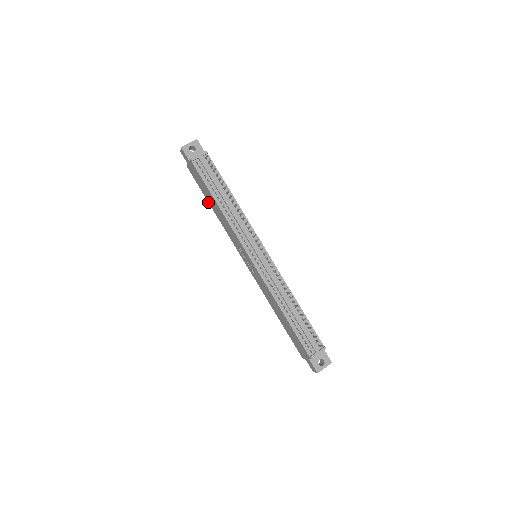
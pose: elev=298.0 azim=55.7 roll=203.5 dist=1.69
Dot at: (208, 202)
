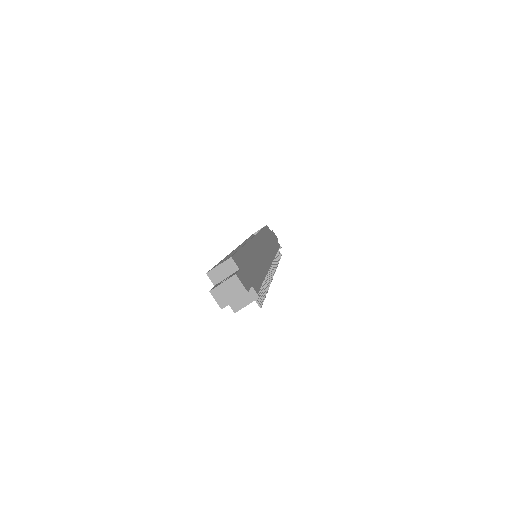
Dot at: occluded
